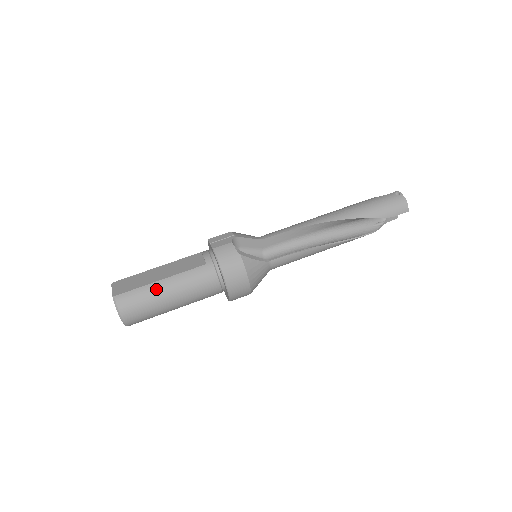
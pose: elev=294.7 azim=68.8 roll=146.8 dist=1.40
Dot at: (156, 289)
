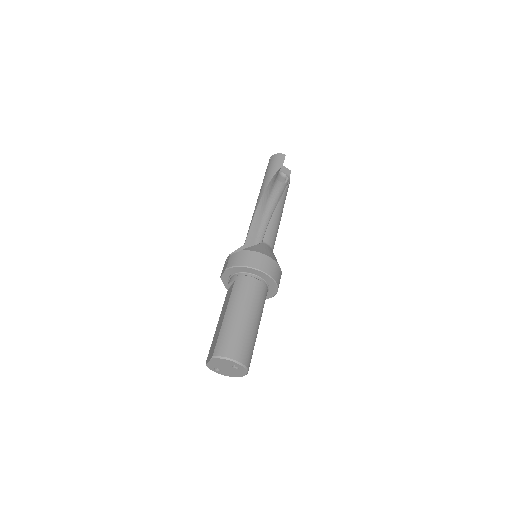
Dot at: (228, 322)
